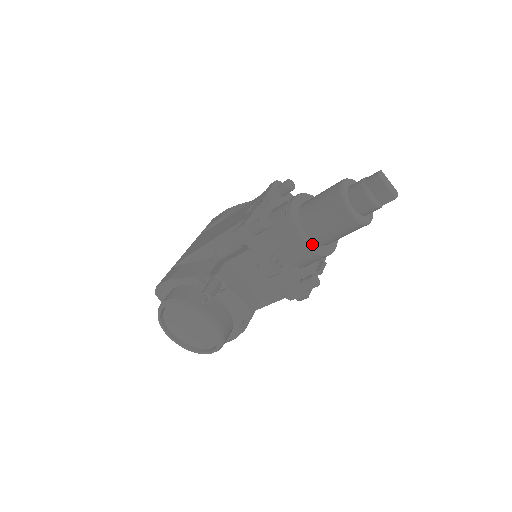
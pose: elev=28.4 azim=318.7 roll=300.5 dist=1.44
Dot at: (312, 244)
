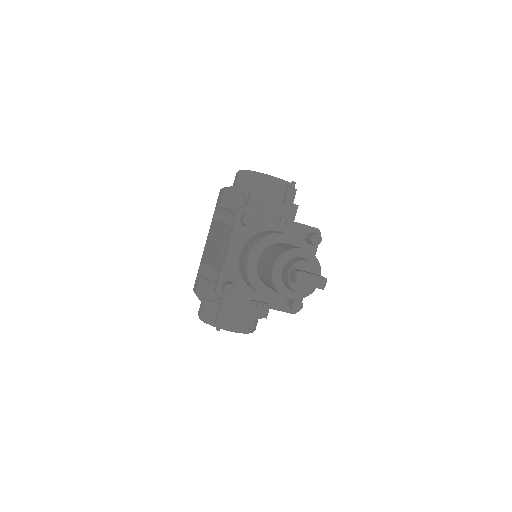
Dot at: occluded
